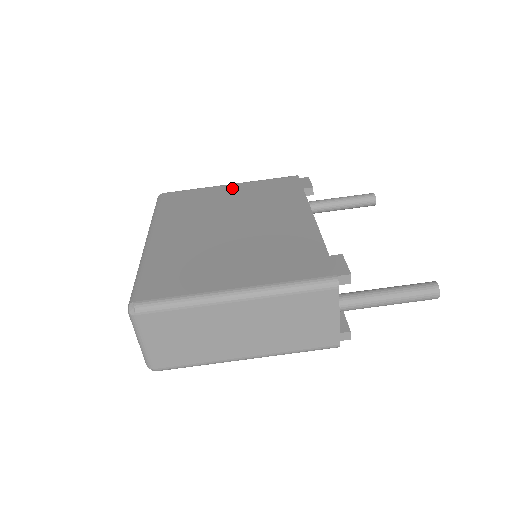
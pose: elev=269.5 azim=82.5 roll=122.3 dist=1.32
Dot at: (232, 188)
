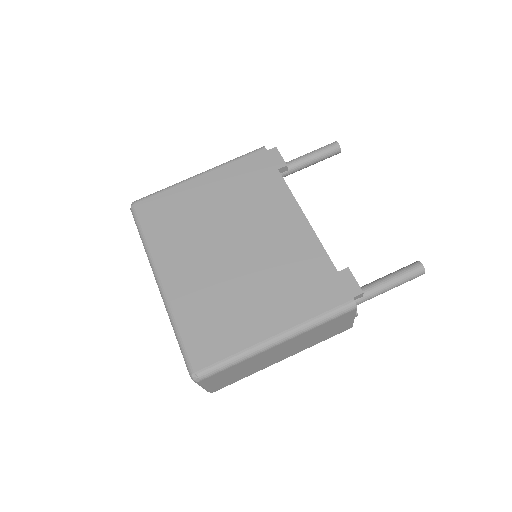
Dot at: (206, 182)
